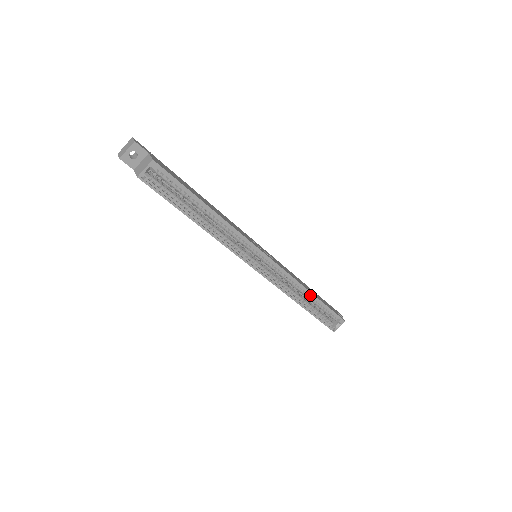
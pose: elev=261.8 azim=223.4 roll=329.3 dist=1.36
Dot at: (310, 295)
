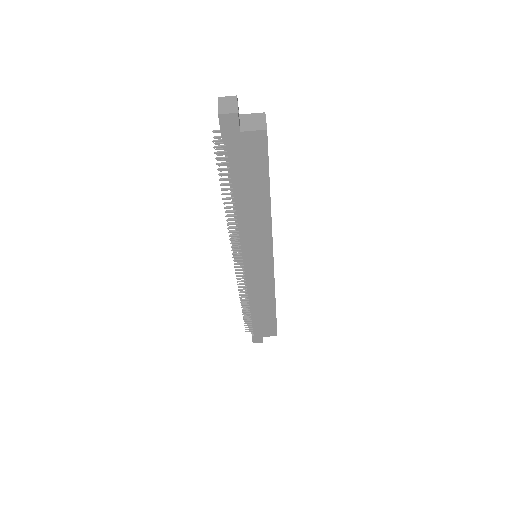
Dot at: occluded
